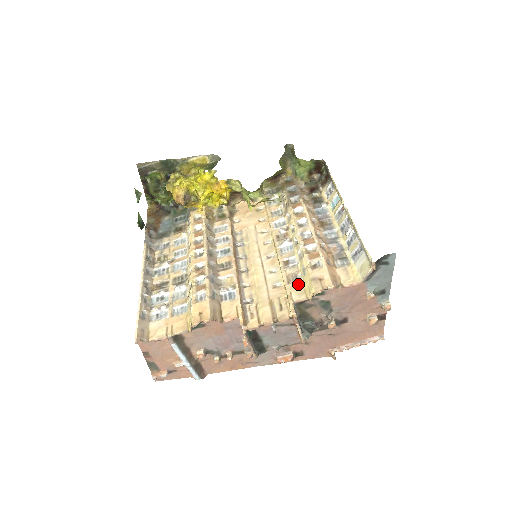
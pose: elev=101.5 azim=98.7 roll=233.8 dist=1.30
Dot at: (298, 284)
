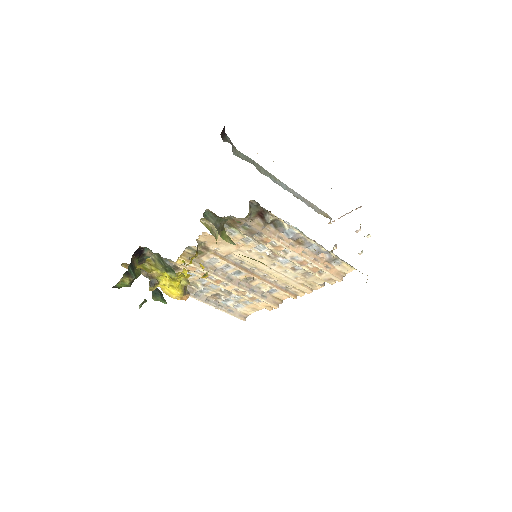
Dot at: (314, 277)
